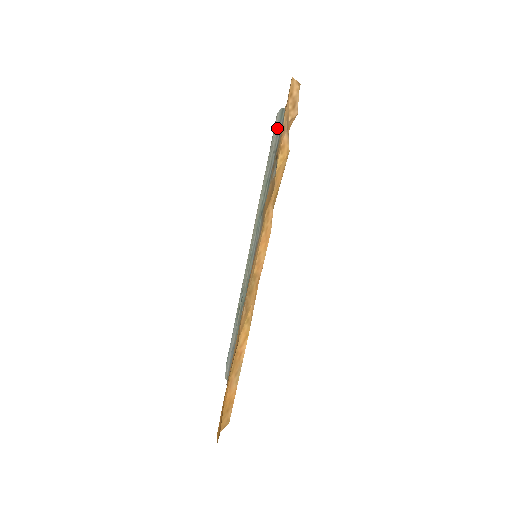
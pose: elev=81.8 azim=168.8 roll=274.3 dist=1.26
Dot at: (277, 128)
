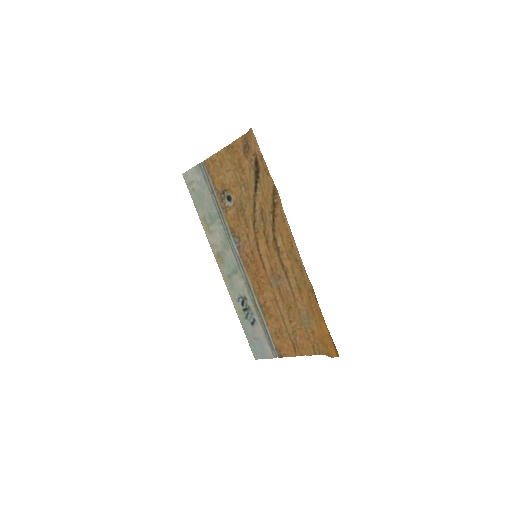
Dot at: (203, 178)
